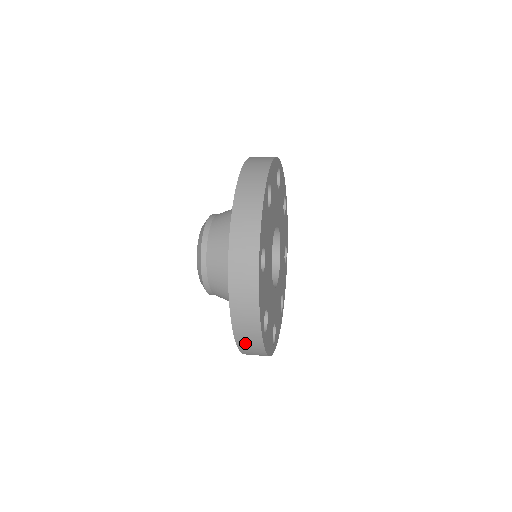
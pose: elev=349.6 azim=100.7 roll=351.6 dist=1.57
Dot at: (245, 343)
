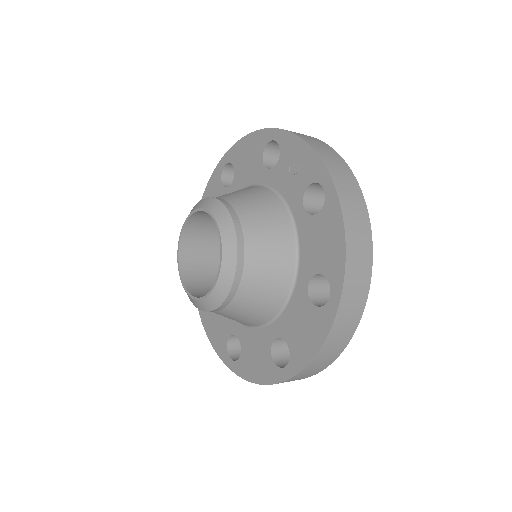
Dot at: (346, 312)
